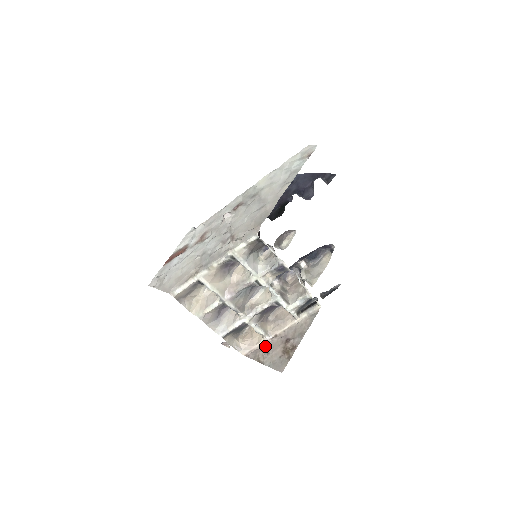
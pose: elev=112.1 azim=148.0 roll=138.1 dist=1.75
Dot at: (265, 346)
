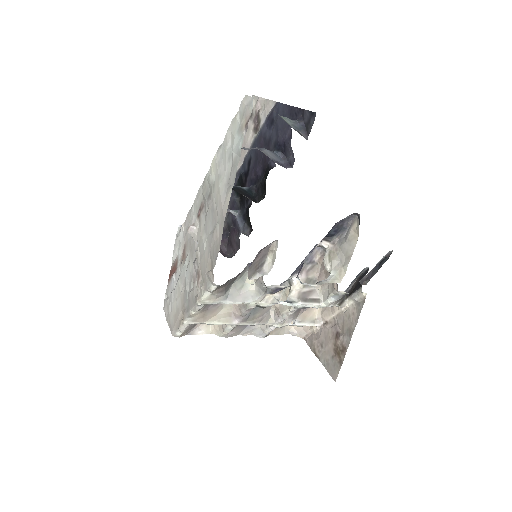
Dot at: (318, 334)
